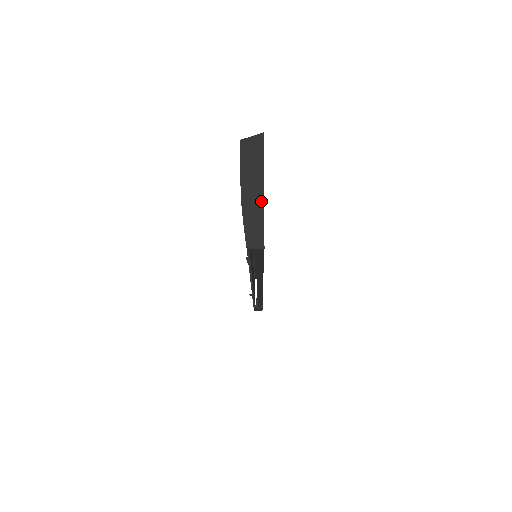
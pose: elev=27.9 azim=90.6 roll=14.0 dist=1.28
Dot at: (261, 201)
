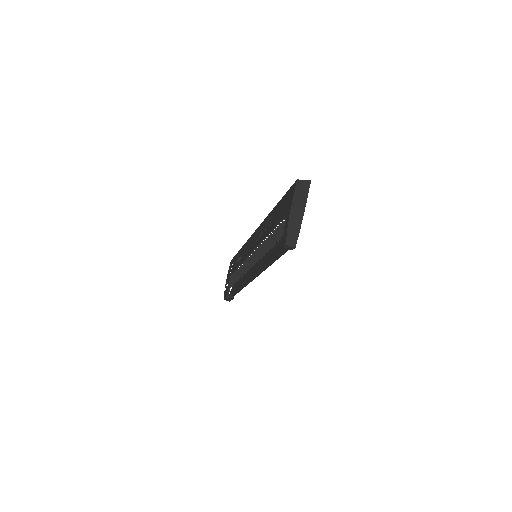
Dot at: (301, 219)
